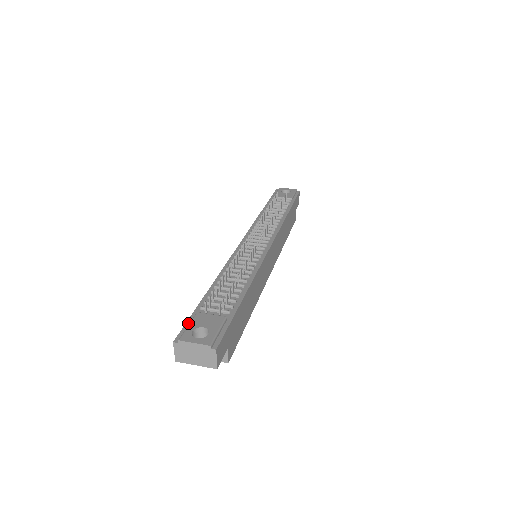
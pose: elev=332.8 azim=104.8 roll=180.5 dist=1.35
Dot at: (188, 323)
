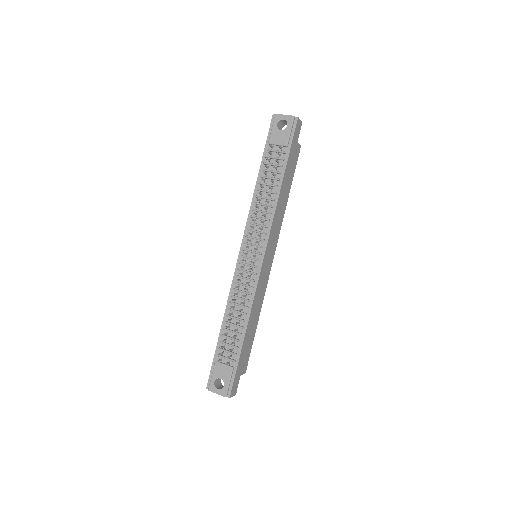
Dot at: (212, 370)
